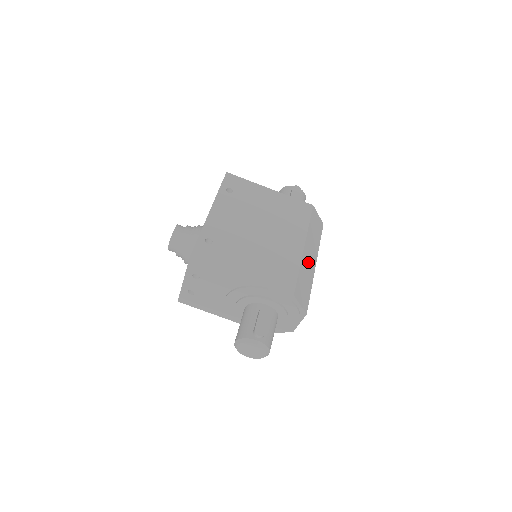
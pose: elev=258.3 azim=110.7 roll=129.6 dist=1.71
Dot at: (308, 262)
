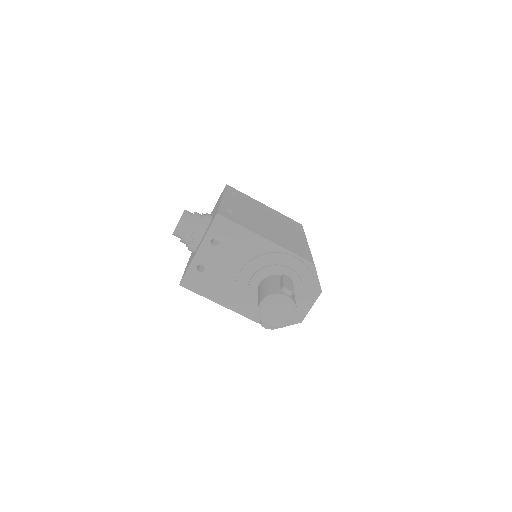
Dot at: occluded
